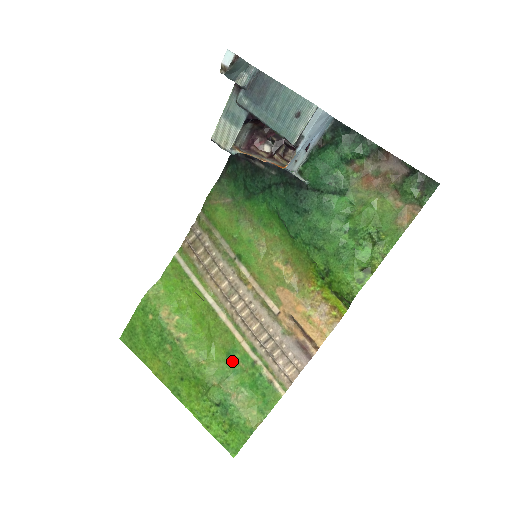
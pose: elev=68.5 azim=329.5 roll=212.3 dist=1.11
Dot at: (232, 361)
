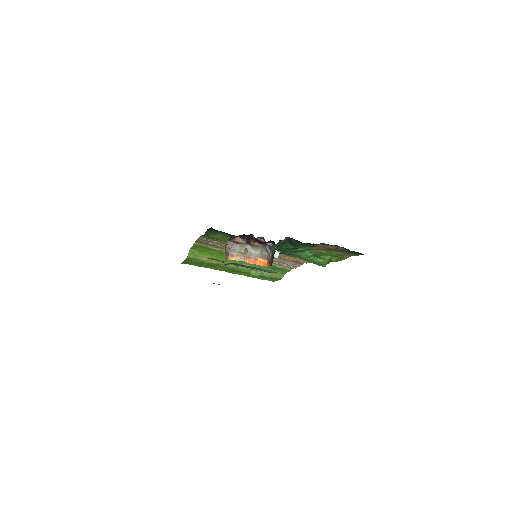
Dot at: occluded
